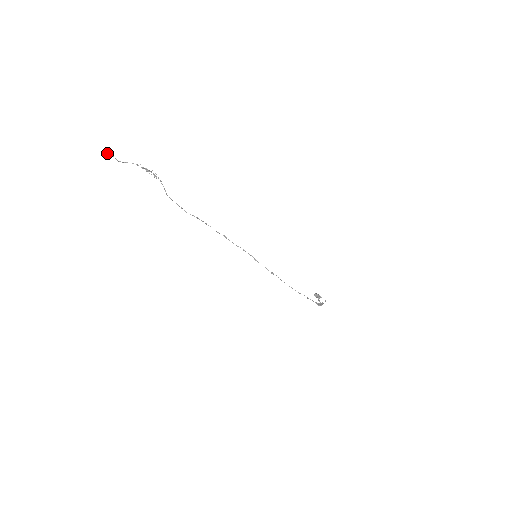
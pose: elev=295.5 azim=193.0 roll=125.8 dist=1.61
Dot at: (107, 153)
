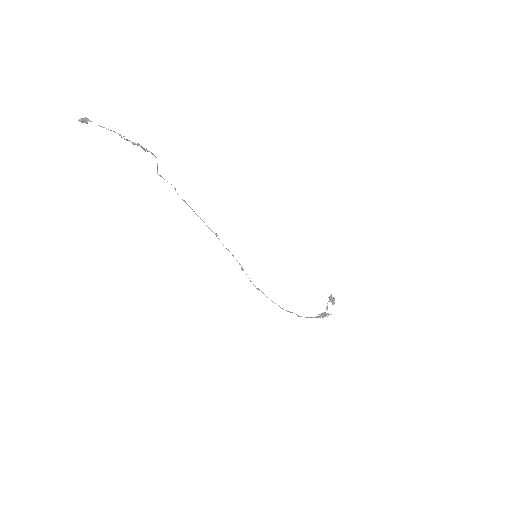
Dot at: (80, 121)
